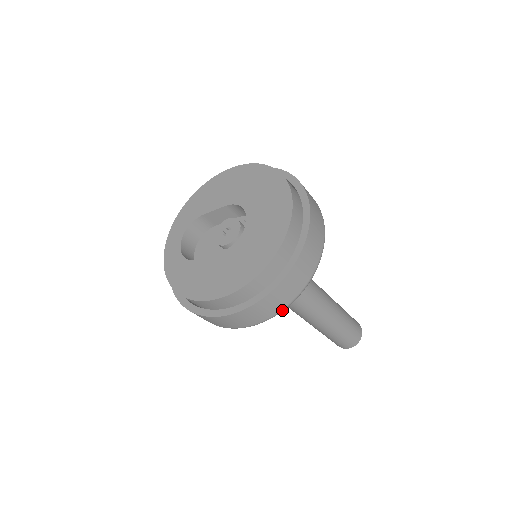
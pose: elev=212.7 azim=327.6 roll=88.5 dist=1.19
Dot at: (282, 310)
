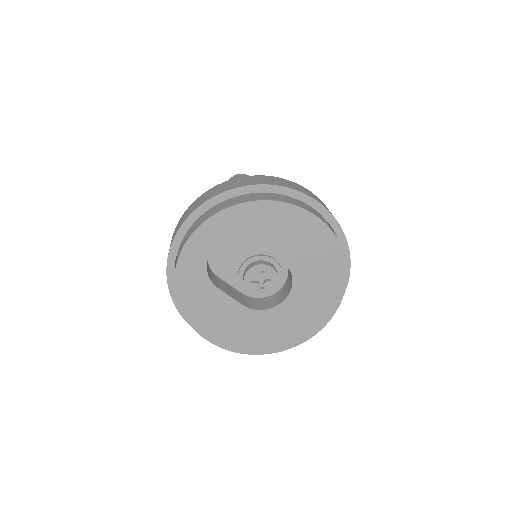
Dot at: occluded
